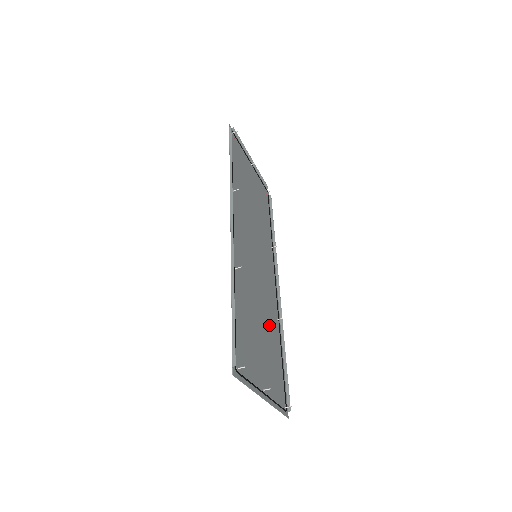
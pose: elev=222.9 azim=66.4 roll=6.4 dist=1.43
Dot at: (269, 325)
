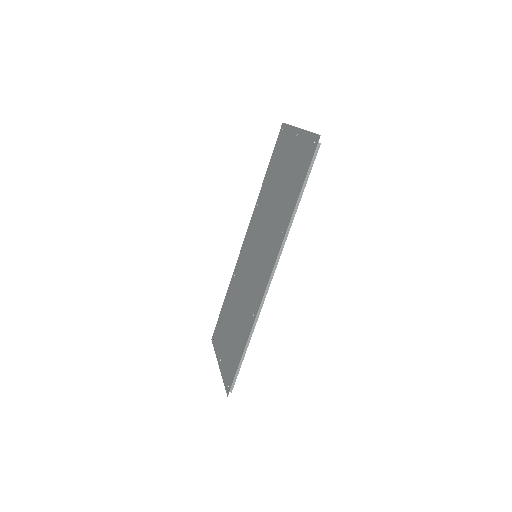
Dot at: (234, 298)
